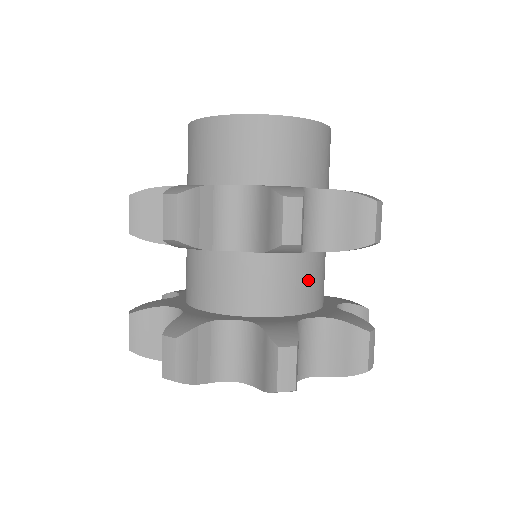
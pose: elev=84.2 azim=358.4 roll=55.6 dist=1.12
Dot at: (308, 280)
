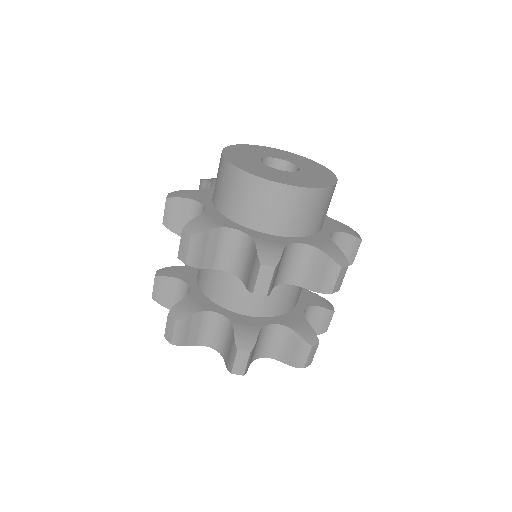
Dot at: (239, 291)
